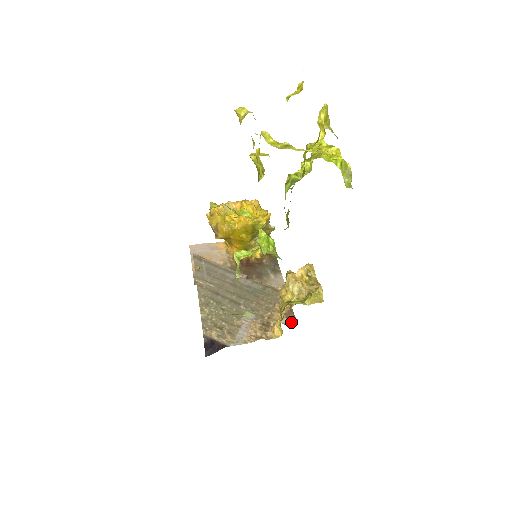
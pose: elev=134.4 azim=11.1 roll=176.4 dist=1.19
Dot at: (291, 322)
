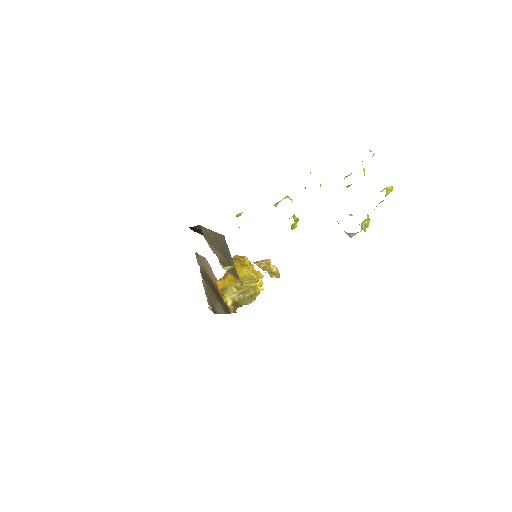
Dot at: (211, 310)
